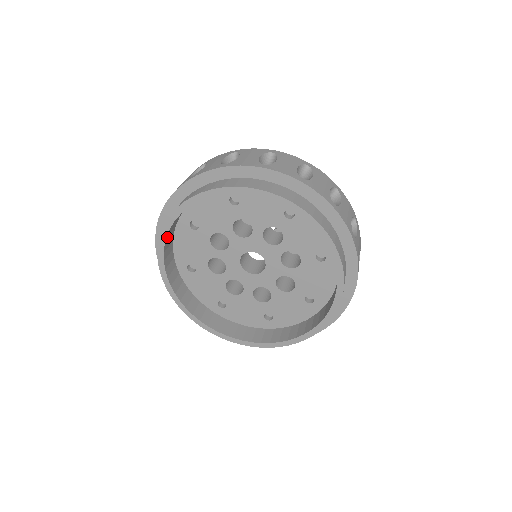
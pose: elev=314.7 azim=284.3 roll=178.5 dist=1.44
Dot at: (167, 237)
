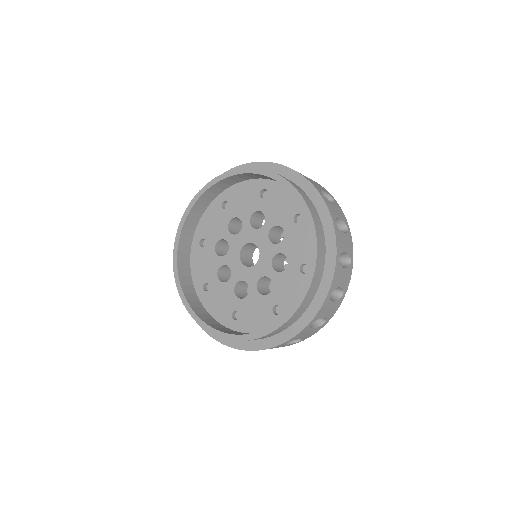
Dot at: (200, 199)
